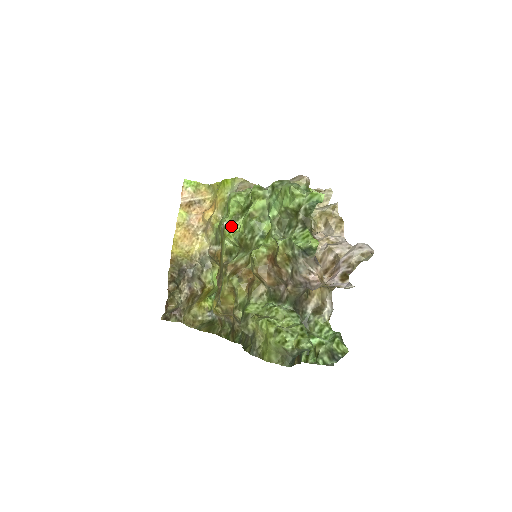
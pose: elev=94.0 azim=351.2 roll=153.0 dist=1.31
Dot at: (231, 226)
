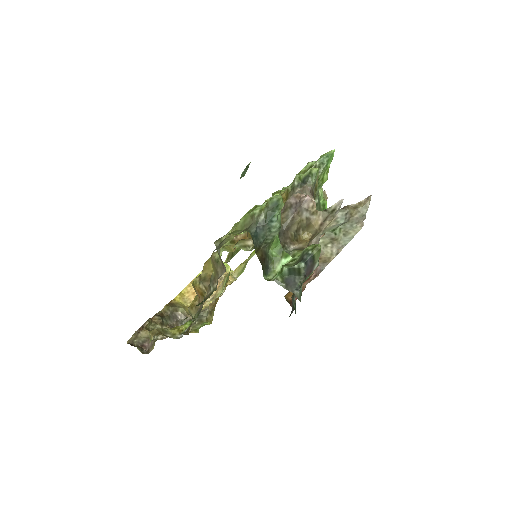
Dot at: occluded
